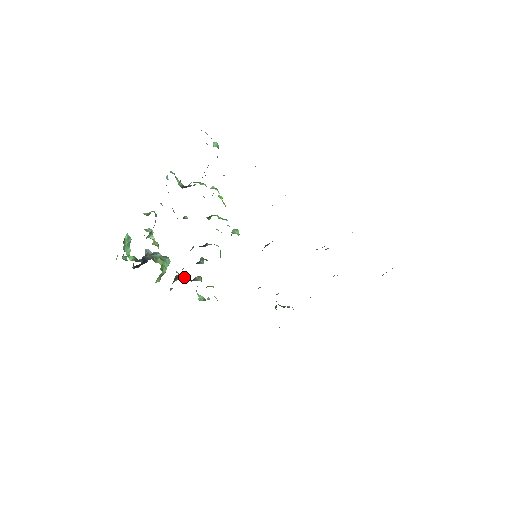
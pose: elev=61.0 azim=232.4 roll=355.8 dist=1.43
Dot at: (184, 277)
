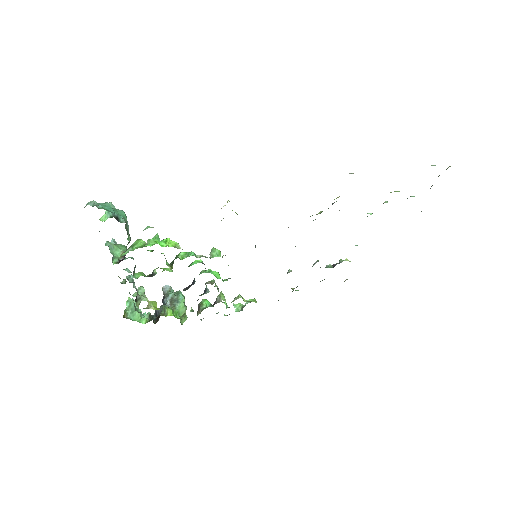
Dot at: (204, 306)
